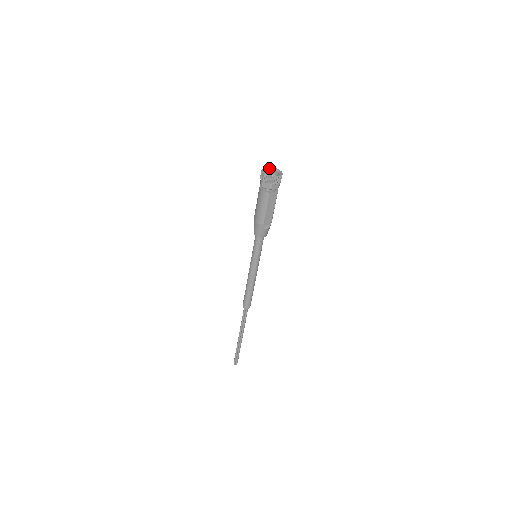
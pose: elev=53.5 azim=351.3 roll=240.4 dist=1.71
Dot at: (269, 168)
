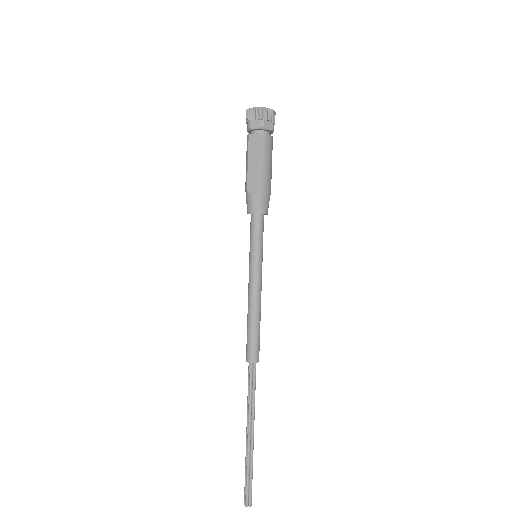
Dot at: occluded
